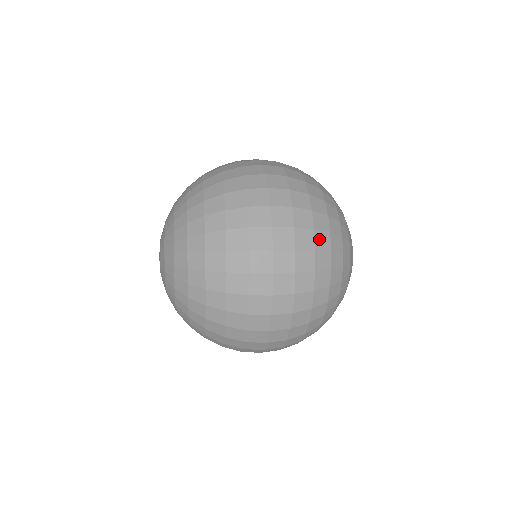
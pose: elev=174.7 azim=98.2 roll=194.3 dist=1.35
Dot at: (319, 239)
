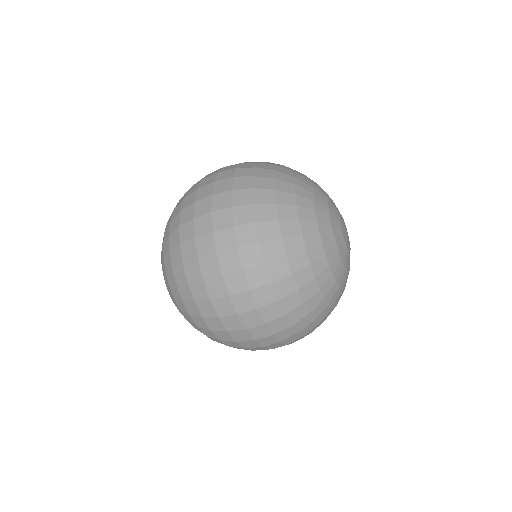
Dot at: (260, 182)
